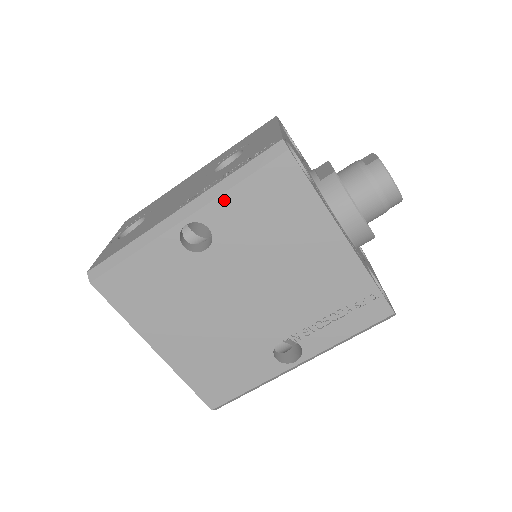
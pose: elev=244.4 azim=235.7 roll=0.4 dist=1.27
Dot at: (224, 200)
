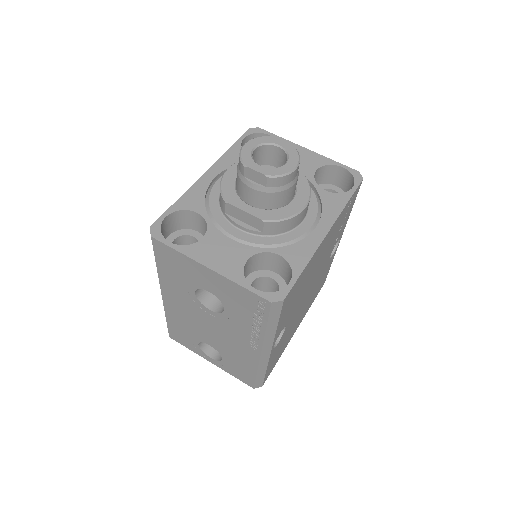
Dot at: (278, 331)
